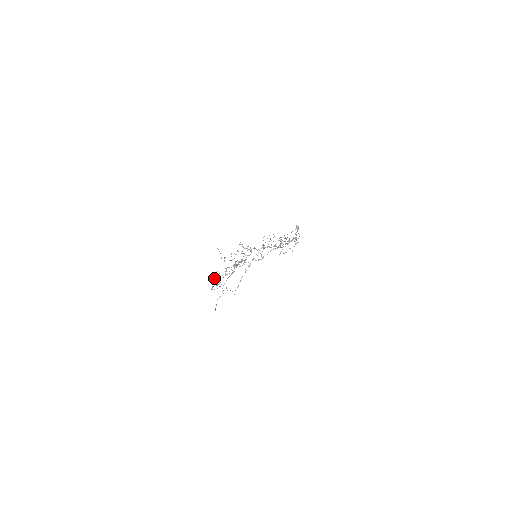
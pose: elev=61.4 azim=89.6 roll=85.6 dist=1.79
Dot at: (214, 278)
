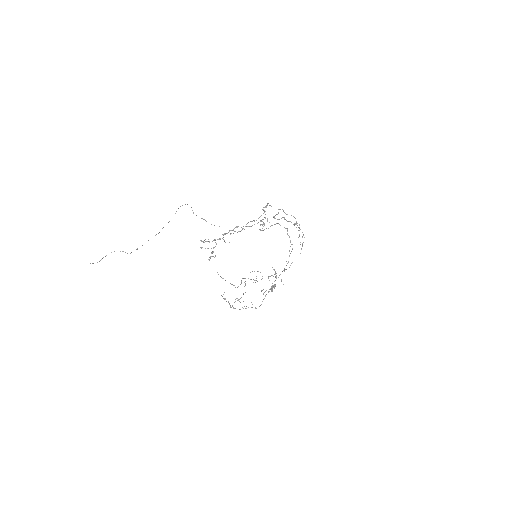
Dot at: occluded
